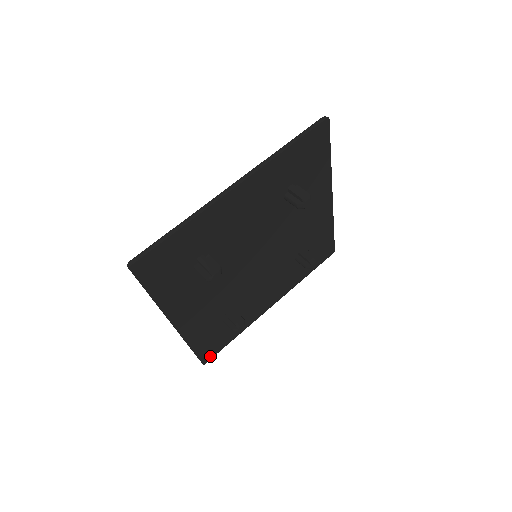
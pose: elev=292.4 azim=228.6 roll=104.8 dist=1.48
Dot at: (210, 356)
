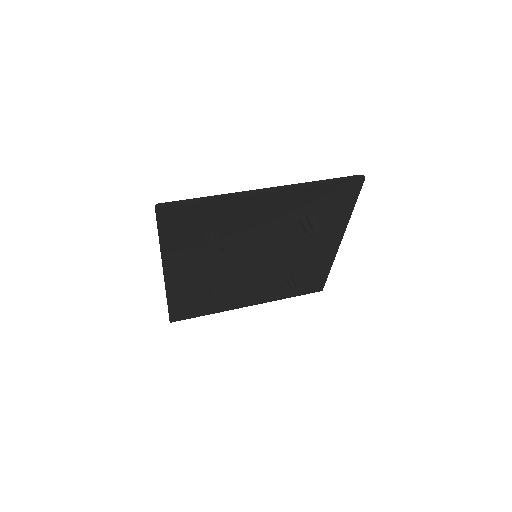
Dot at: (179, 318)
